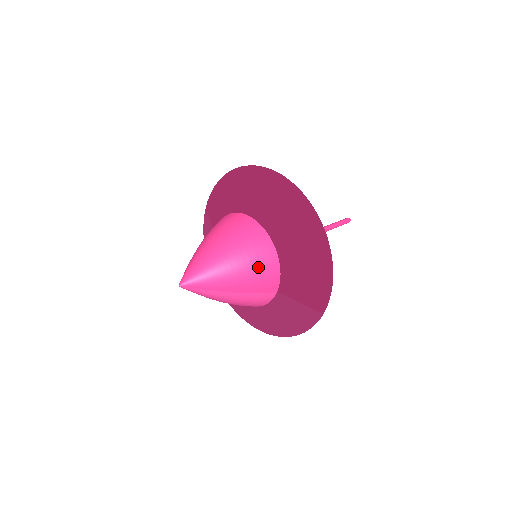
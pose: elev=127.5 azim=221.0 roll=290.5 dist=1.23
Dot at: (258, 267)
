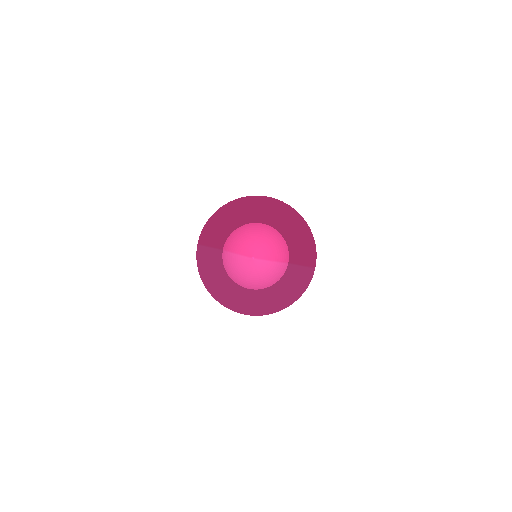
Dot at: (280, 244)
